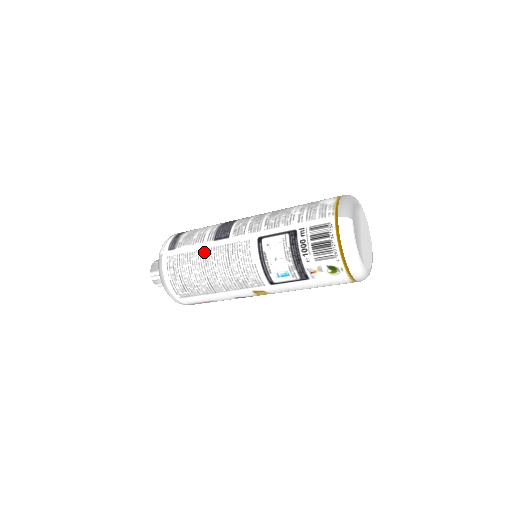
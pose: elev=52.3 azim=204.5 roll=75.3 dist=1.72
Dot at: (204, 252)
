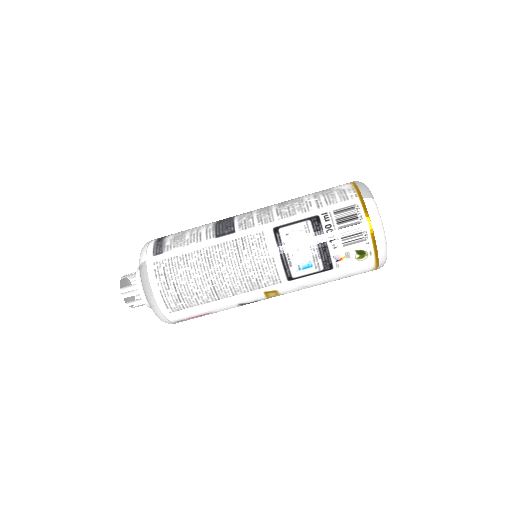
Dot at: (205, 251)
